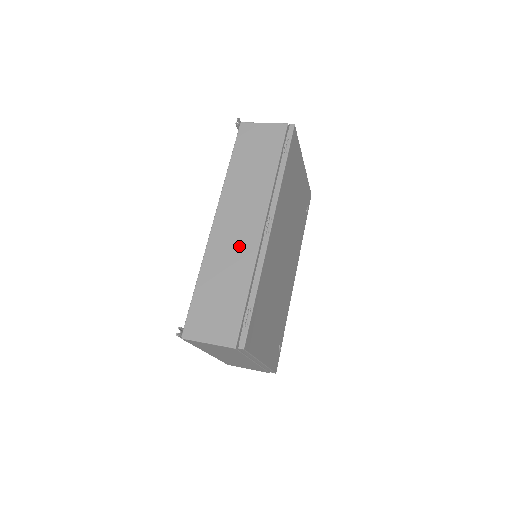
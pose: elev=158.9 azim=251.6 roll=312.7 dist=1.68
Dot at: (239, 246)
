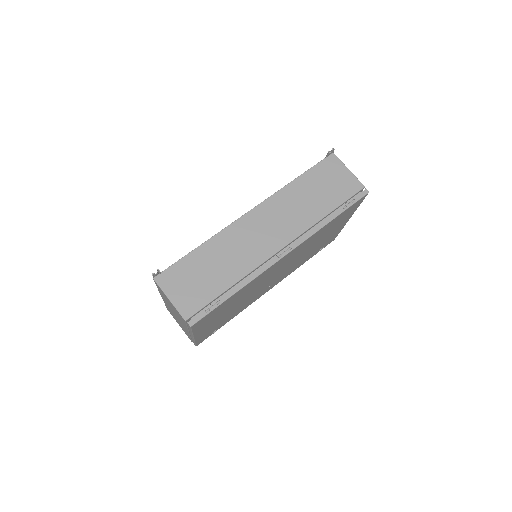
Dot at: (251, 248)
